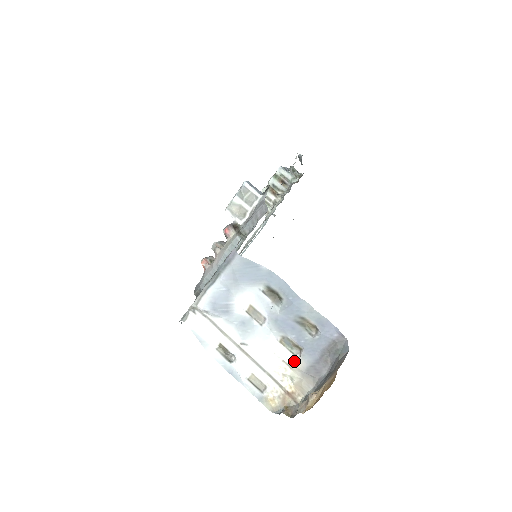
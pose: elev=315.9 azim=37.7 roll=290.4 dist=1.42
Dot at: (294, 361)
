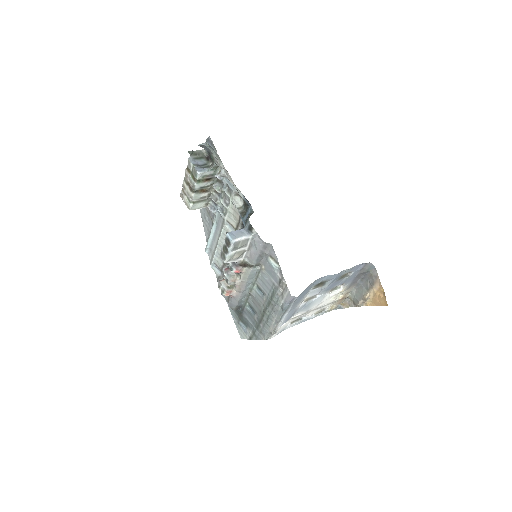
Dot at: (342, 291)
